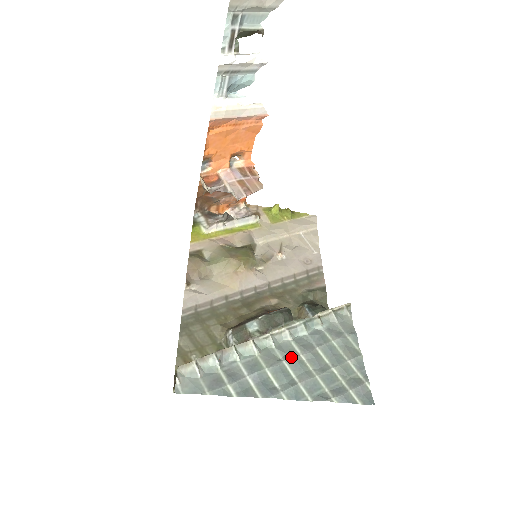
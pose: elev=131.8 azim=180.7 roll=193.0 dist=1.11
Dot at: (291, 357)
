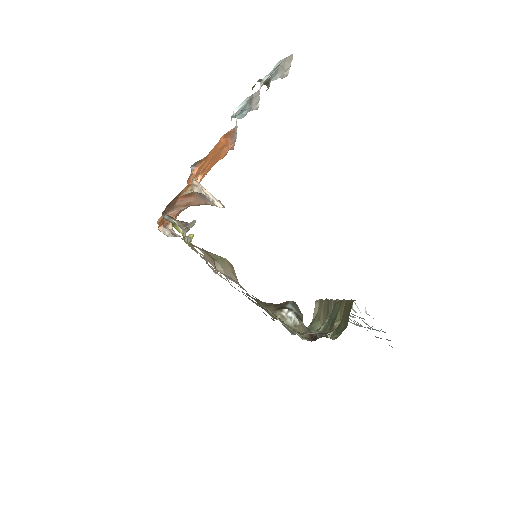
Dot at: occluded
